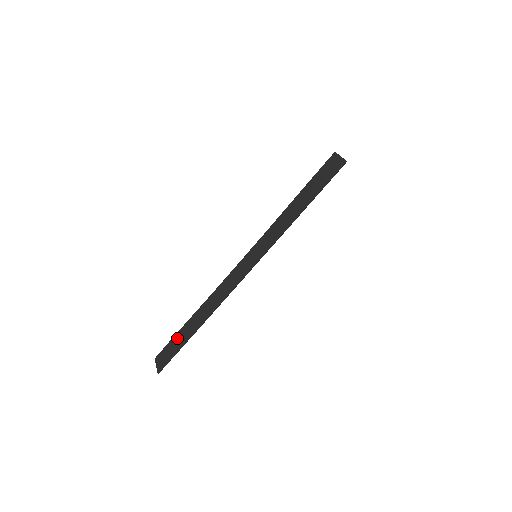
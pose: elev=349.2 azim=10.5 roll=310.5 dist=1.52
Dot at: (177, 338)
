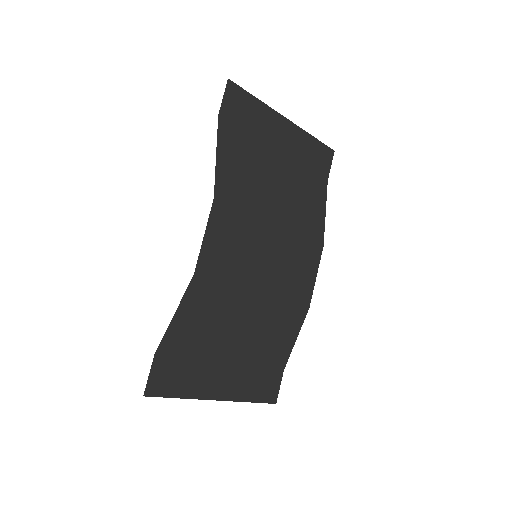
Dot at: occluded
